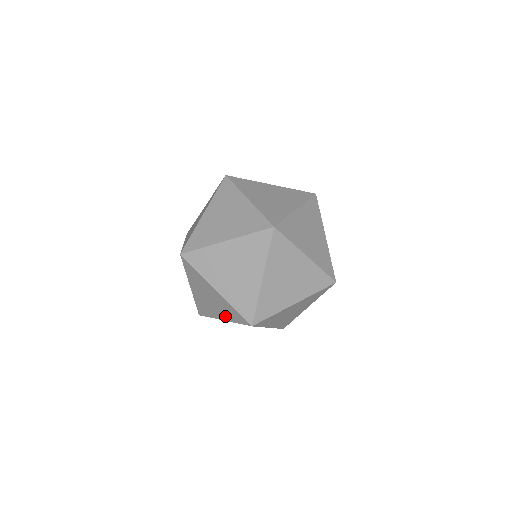
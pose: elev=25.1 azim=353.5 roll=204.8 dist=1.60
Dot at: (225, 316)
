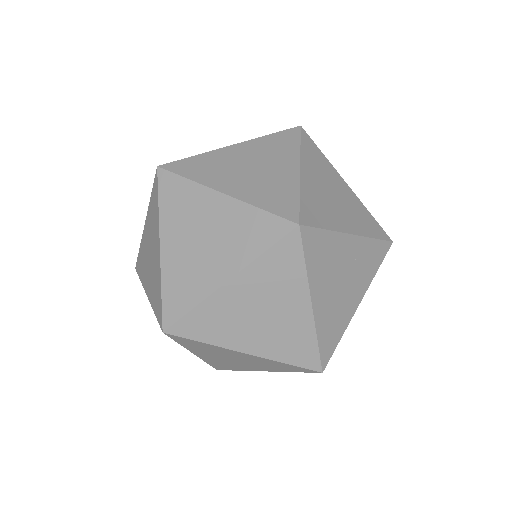
Dot at: (296, 293)
